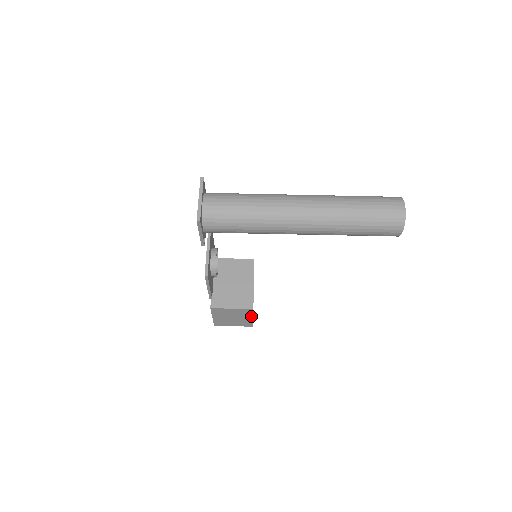
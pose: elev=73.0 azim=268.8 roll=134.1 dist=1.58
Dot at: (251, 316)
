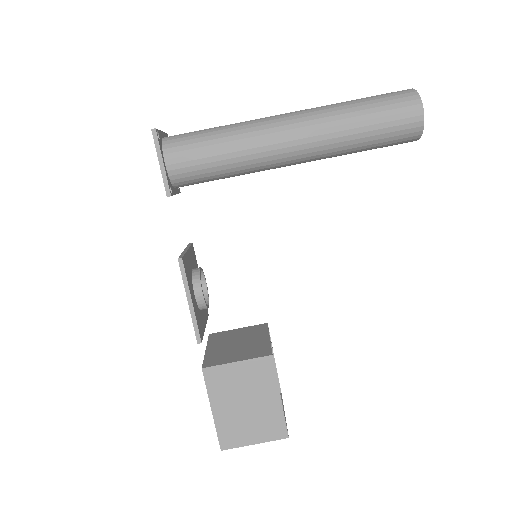
Dot at: (275, 389)
